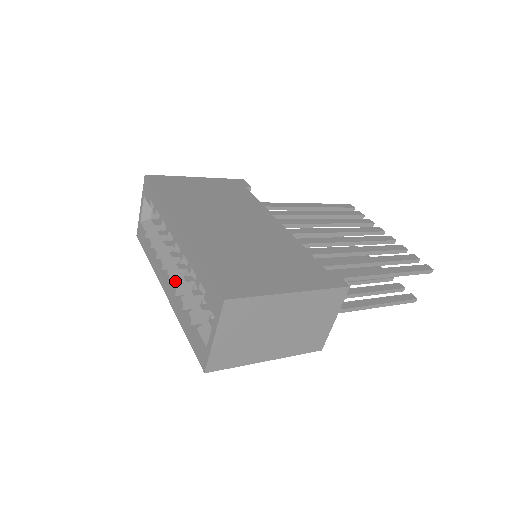
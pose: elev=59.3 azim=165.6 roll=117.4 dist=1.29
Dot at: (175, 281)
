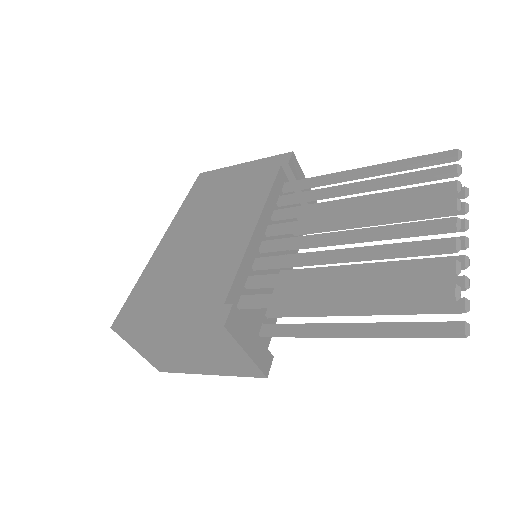
Dot at: occluded
